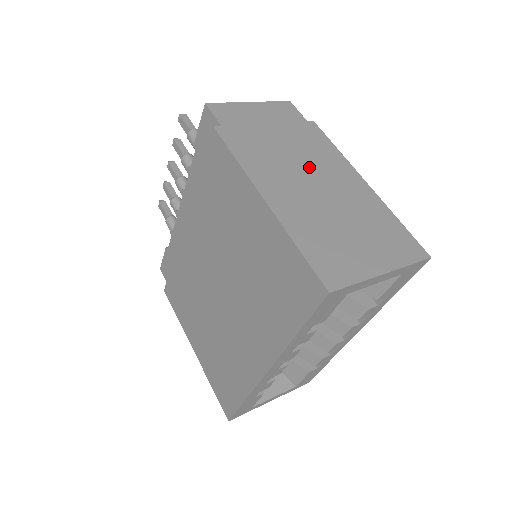
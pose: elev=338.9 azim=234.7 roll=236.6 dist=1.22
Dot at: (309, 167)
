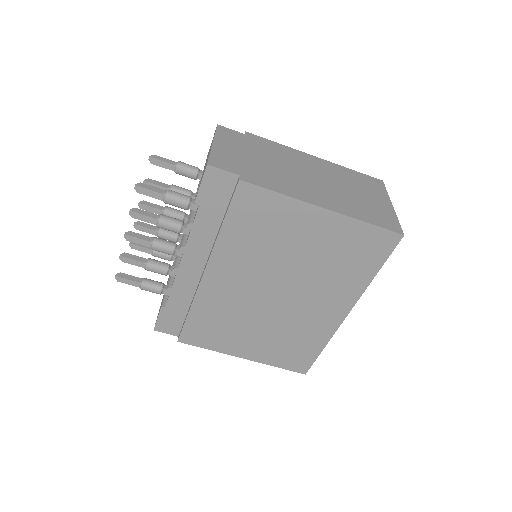
Dot at: (296, 168)
